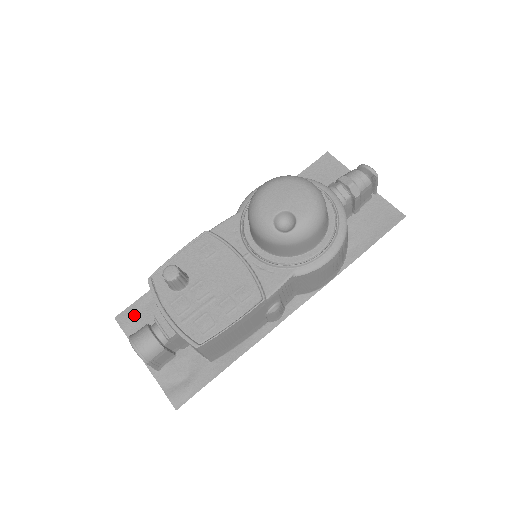
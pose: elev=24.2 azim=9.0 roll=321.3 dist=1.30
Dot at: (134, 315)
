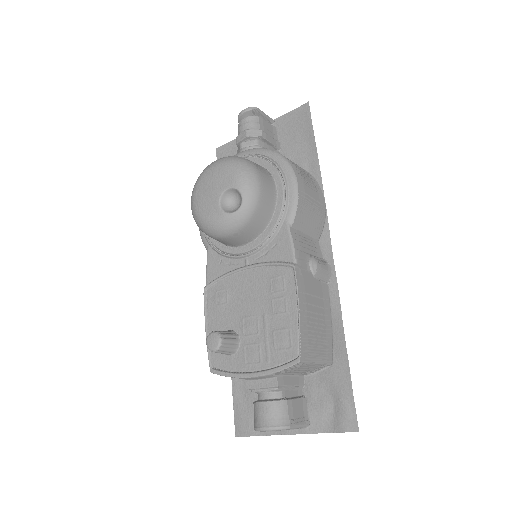
Dot at: (244, 415)
